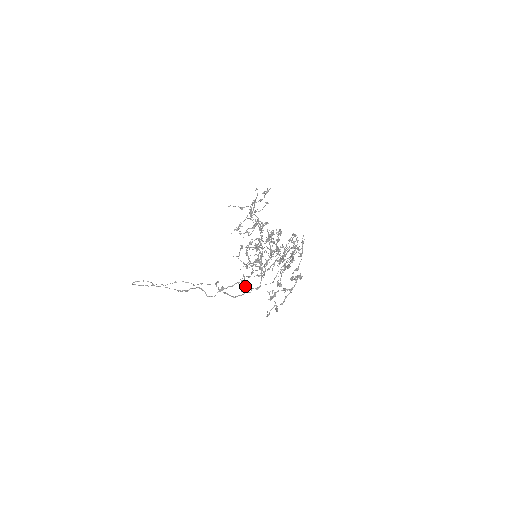
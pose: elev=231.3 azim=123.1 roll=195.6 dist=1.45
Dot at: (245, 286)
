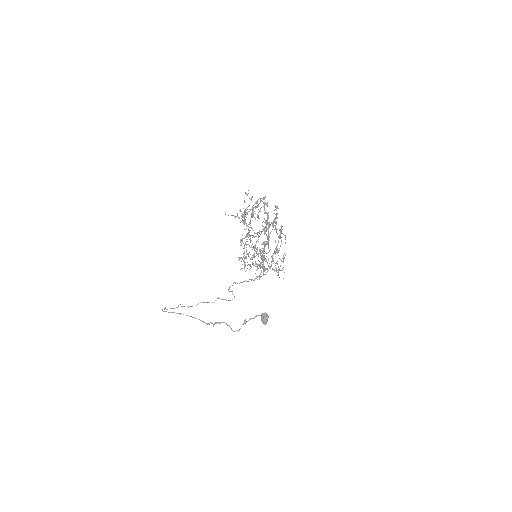
Dot at: (265, 315)
